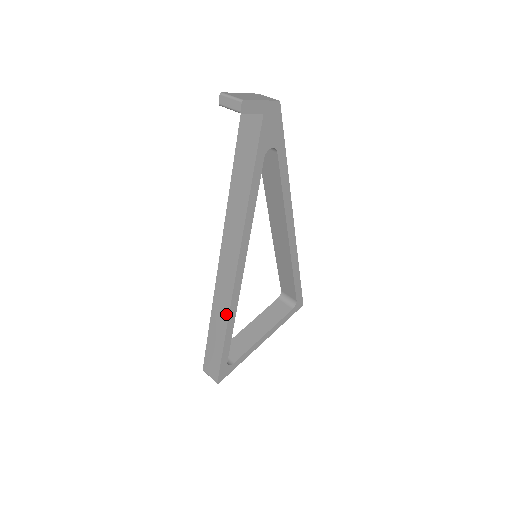
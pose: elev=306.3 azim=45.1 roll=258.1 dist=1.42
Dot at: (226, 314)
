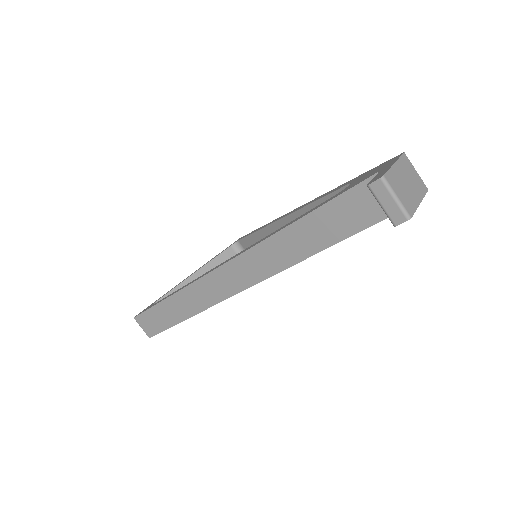
Dot at: (199, 308)
